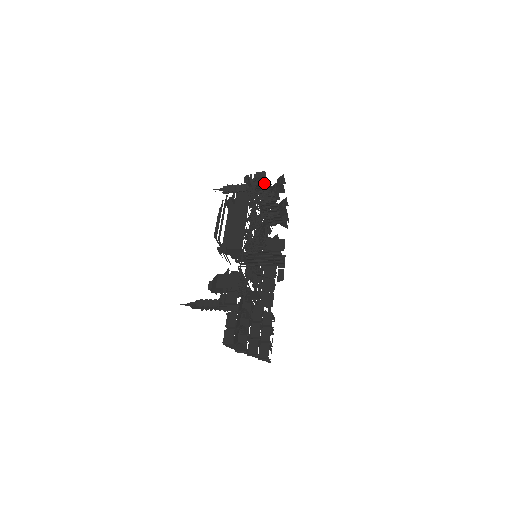
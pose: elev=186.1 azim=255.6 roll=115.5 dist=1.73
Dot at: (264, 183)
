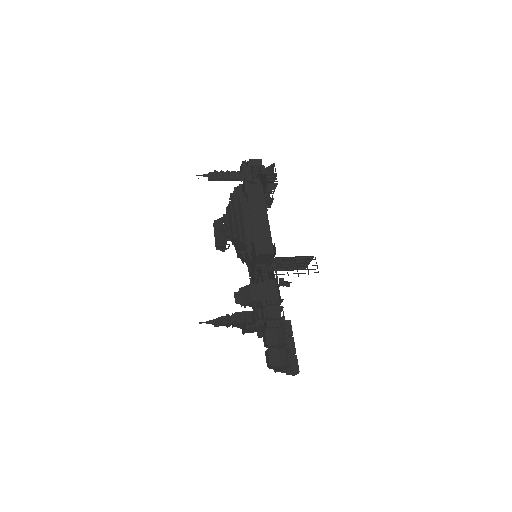
Dot at: occluded
